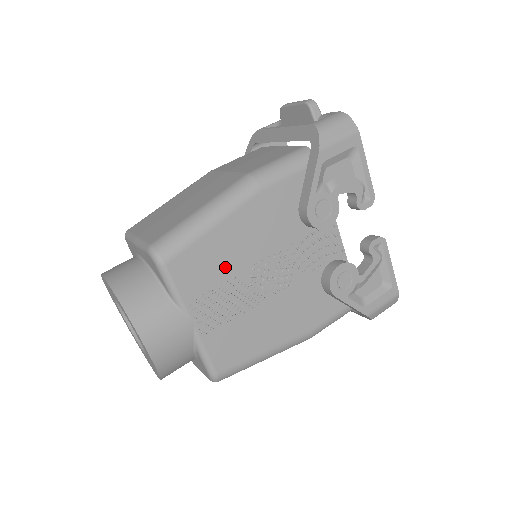
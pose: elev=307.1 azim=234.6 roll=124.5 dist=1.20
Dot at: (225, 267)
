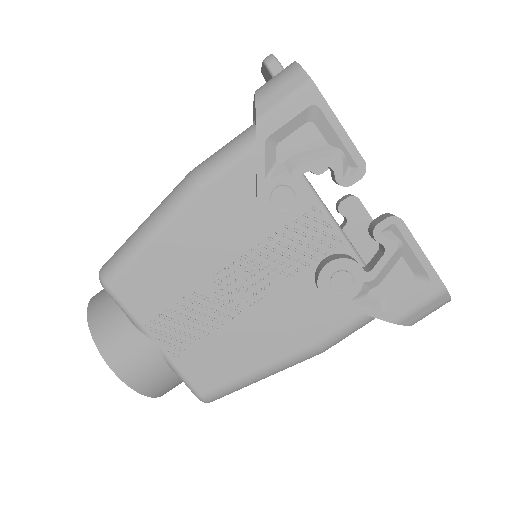
Dot at: (178, 283)
